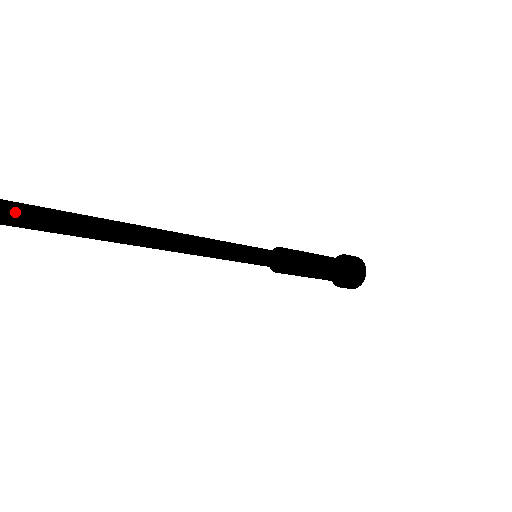
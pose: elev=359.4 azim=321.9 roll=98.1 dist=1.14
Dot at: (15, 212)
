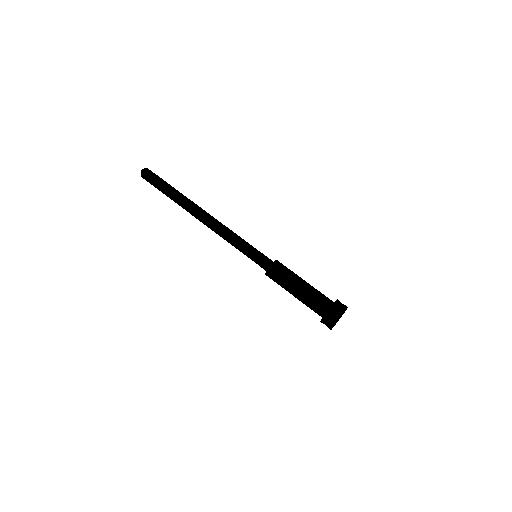
Dot at: (148, 174)
